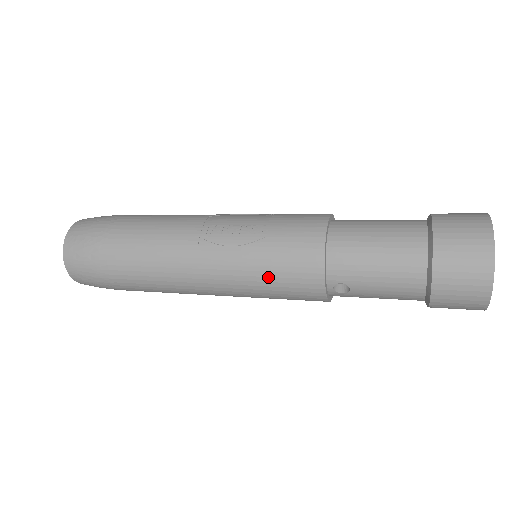
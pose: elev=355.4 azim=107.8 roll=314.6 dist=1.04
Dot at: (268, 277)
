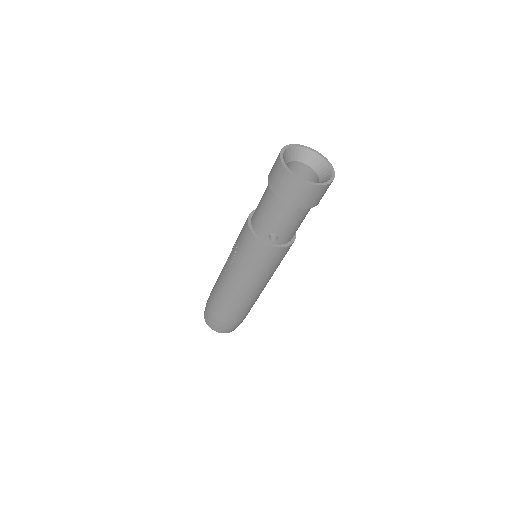
Dot at: (249, 261)
